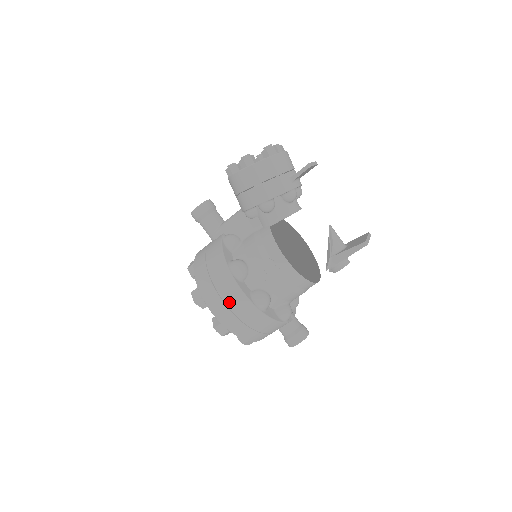
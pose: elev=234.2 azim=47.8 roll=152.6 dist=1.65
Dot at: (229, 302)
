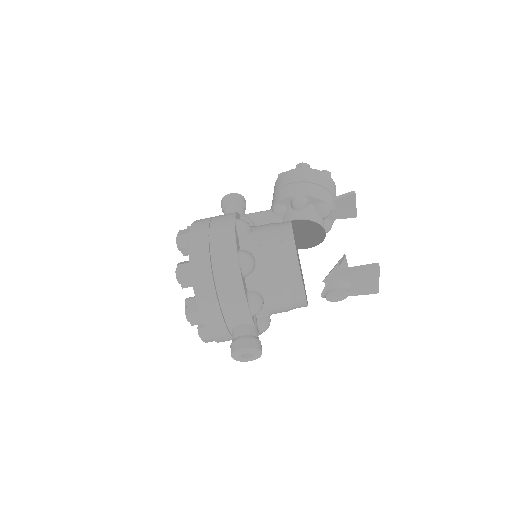
Dot at: (214, 241)
